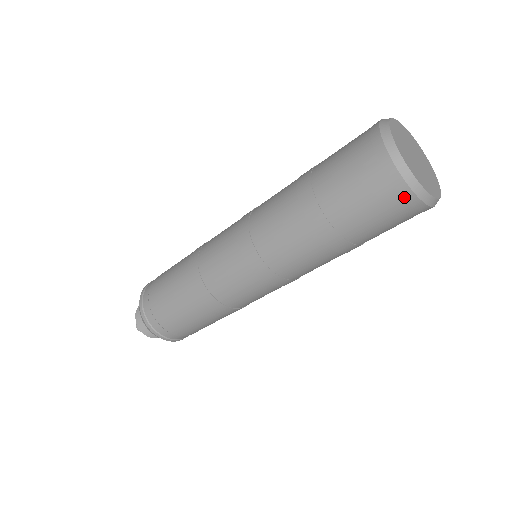
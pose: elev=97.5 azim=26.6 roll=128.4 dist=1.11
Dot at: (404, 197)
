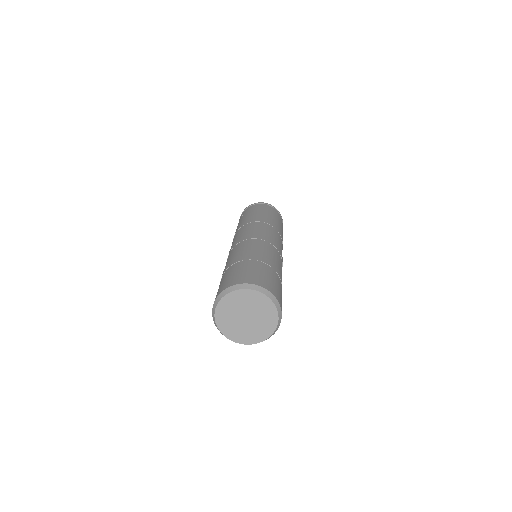
Dot at: occluded
